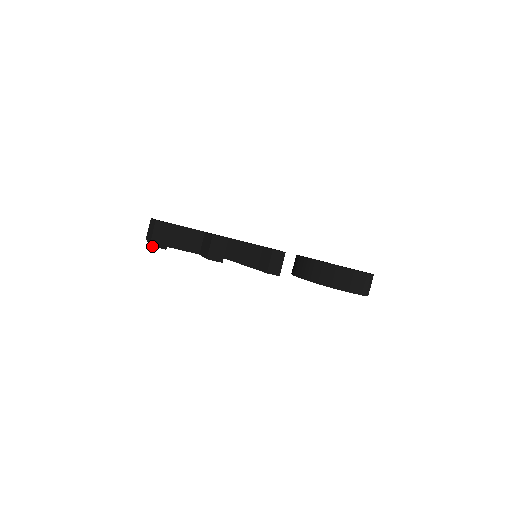
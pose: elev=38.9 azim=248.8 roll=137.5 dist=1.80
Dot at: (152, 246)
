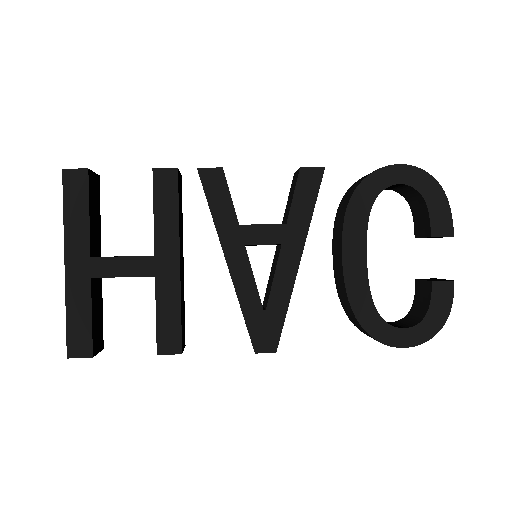
Dot at: occluded
